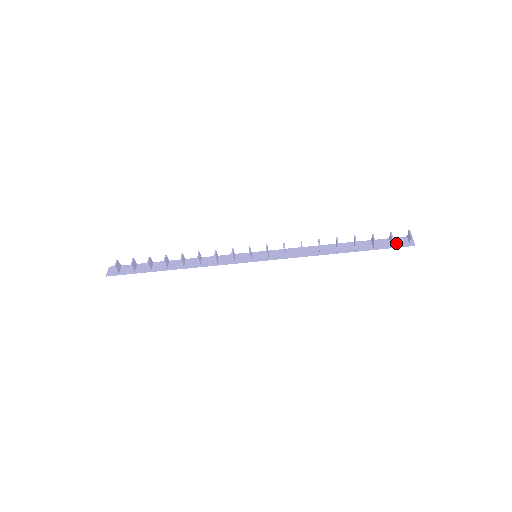
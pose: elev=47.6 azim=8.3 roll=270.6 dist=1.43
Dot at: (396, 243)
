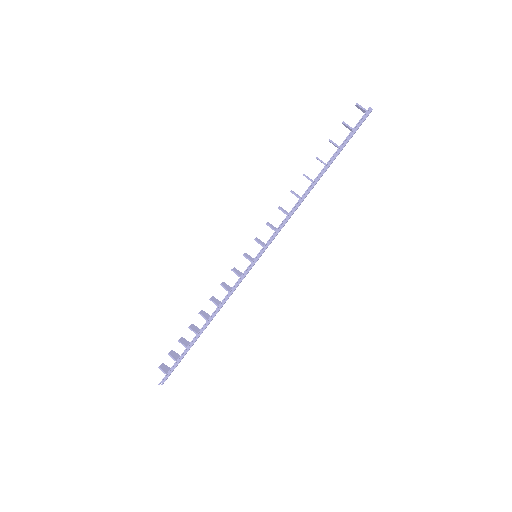
Dot at: (356, 125)
